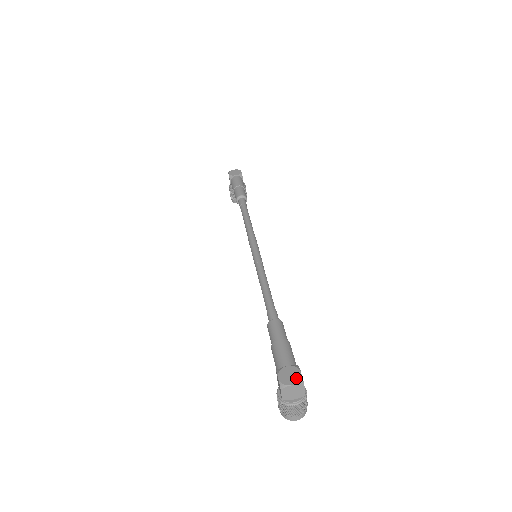
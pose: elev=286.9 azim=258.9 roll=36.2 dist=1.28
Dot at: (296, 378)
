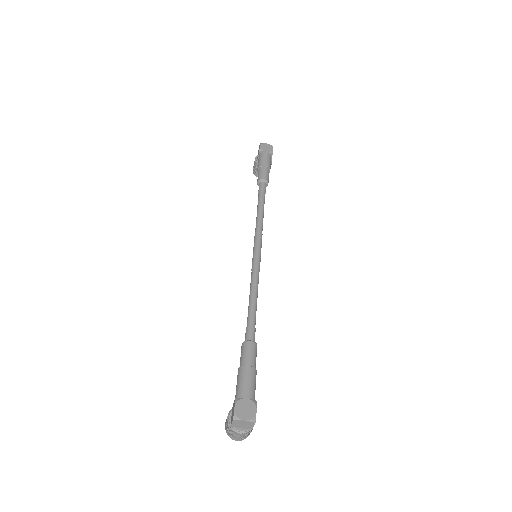
Dot at: (250, 414)
